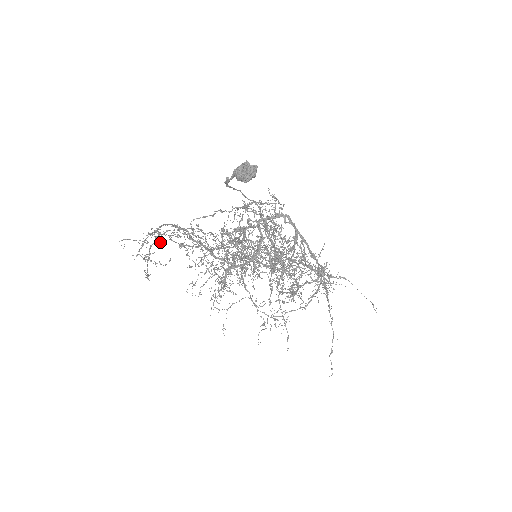
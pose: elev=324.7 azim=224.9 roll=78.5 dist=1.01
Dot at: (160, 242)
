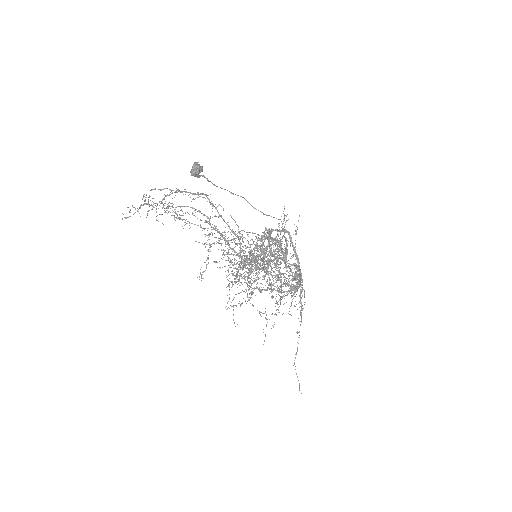
Dot at: occluded
